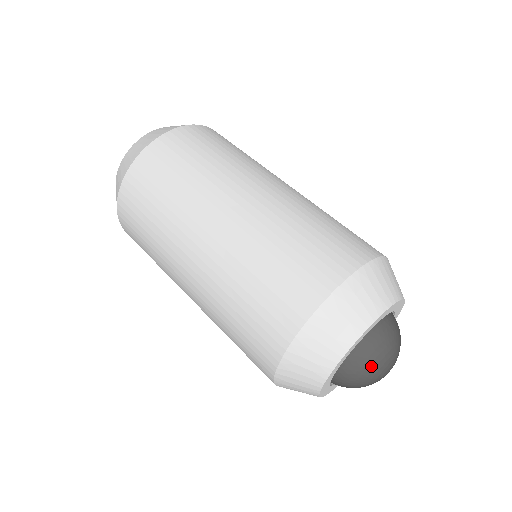
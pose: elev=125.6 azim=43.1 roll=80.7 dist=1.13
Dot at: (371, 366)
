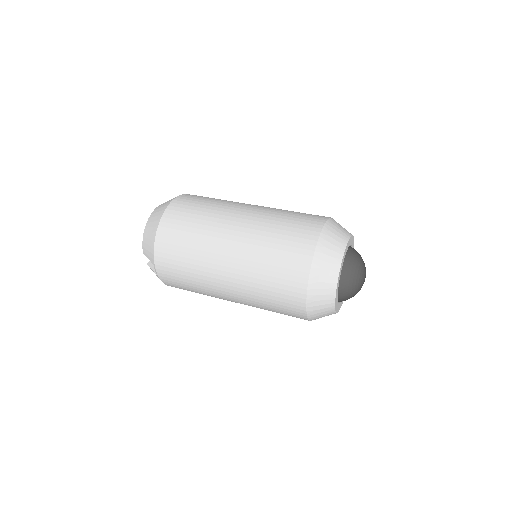
Dot at: (354, 277)
